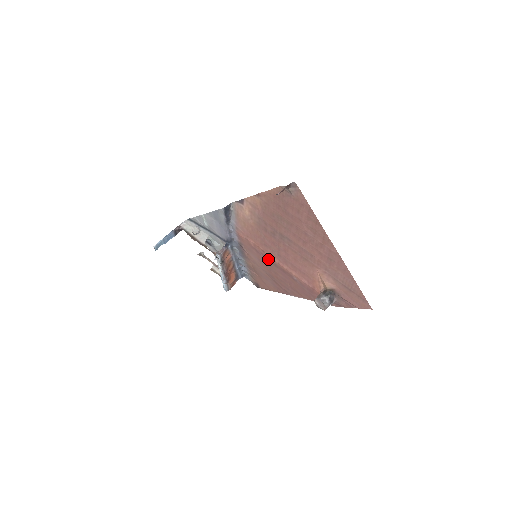
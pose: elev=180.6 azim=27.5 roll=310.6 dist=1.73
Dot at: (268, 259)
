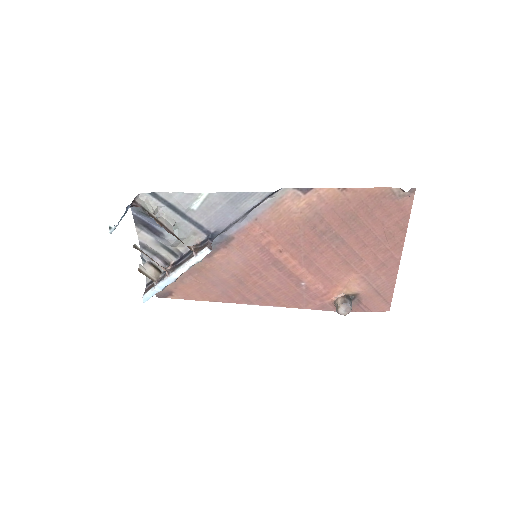
Dot at: (275, 261)
